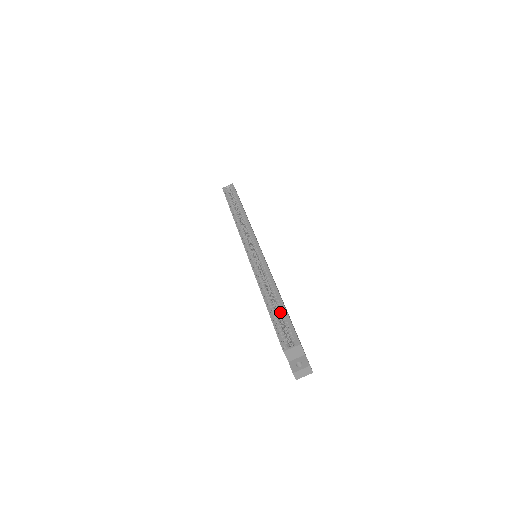
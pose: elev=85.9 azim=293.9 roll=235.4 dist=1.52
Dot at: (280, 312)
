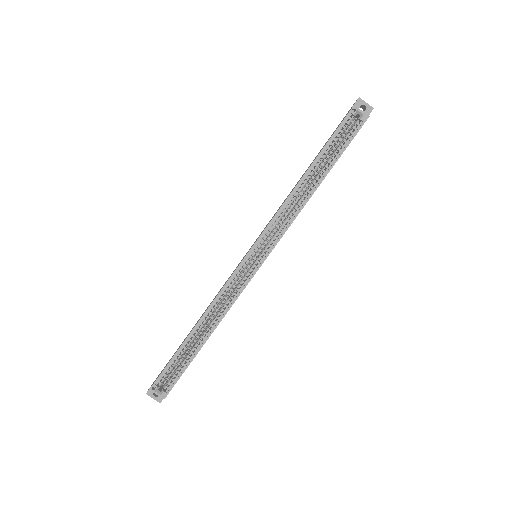
Dot at: (188, 355)
